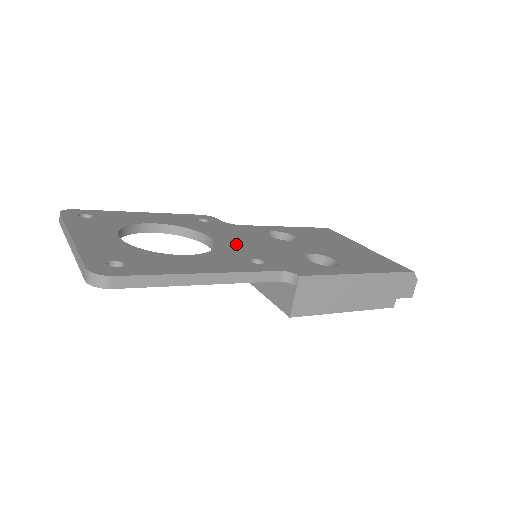
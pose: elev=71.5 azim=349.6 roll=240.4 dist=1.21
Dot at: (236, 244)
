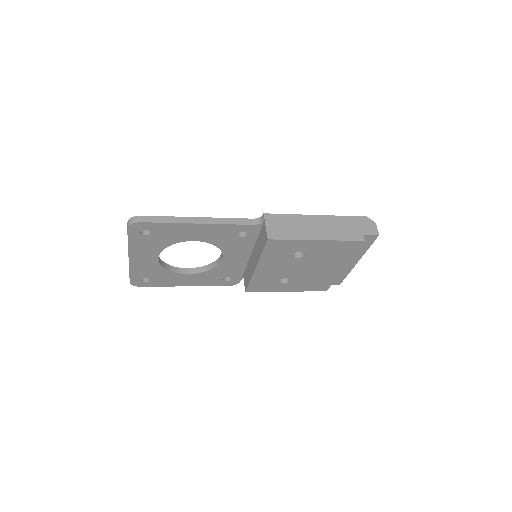
Dot at: occluded
